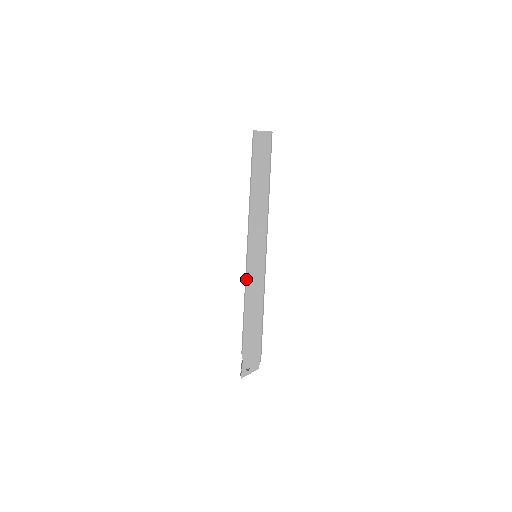
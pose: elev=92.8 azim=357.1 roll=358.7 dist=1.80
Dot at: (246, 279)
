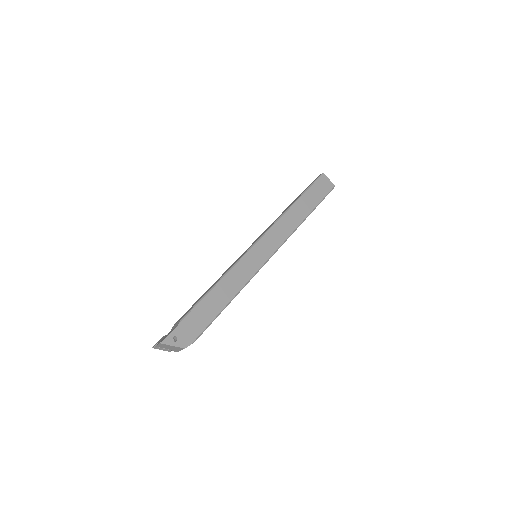
Dot at: (238, 262)
